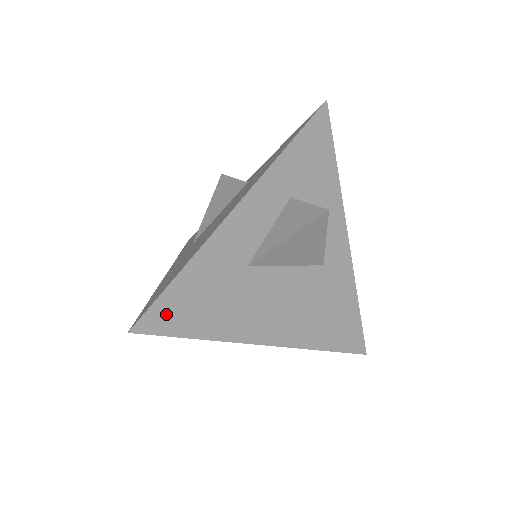
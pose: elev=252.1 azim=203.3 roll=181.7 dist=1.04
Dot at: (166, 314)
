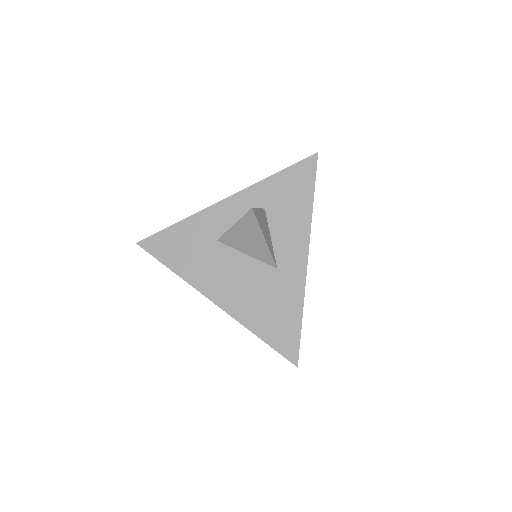
Dot at: (158, 244)
